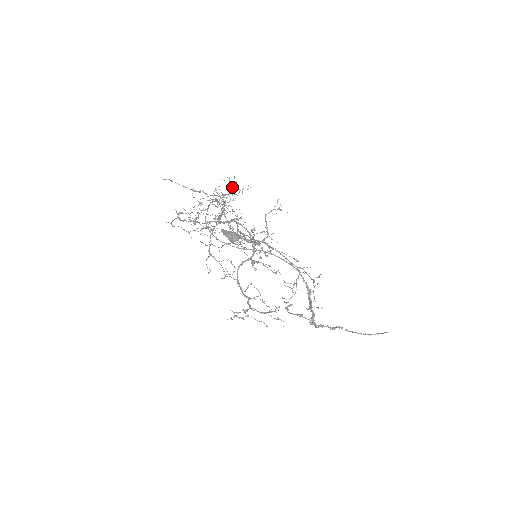
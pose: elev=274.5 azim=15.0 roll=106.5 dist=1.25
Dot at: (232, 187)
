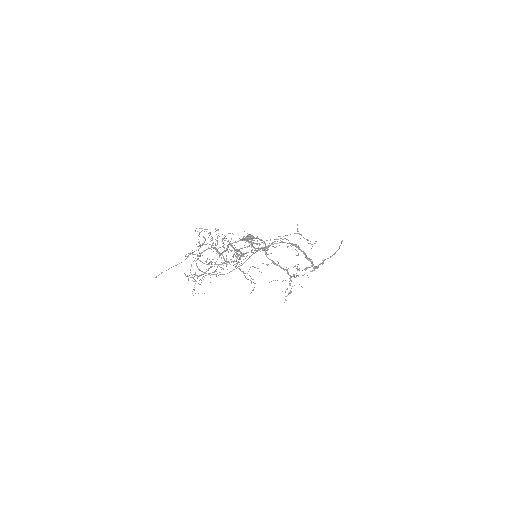
Dot at: occluded
